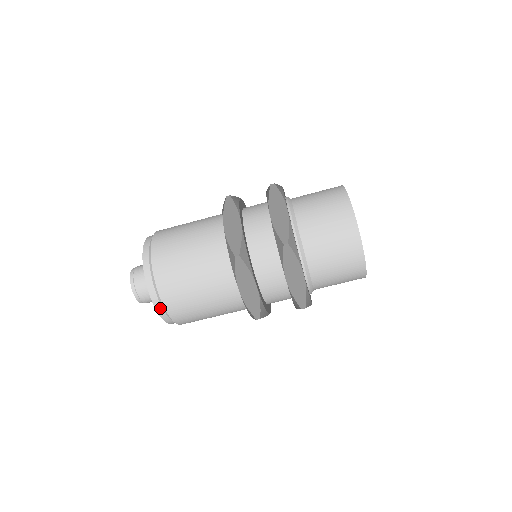
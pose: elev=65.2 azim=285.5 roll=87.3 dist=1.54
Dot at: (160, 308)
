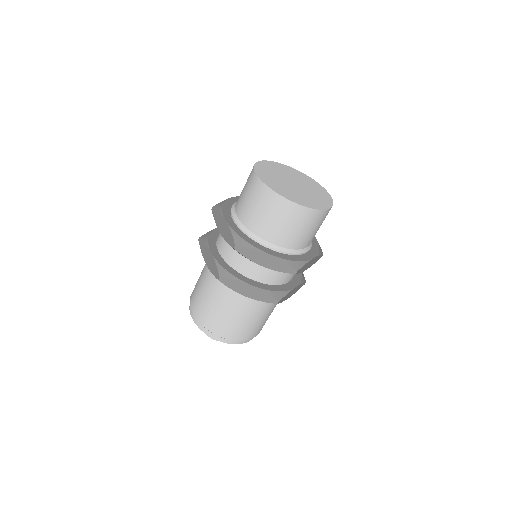
Dot at: occluded
